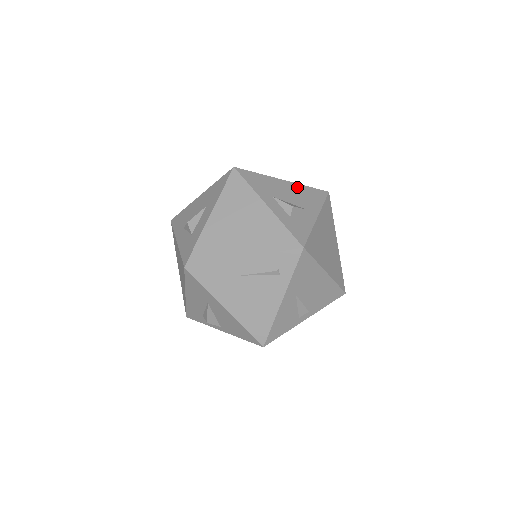
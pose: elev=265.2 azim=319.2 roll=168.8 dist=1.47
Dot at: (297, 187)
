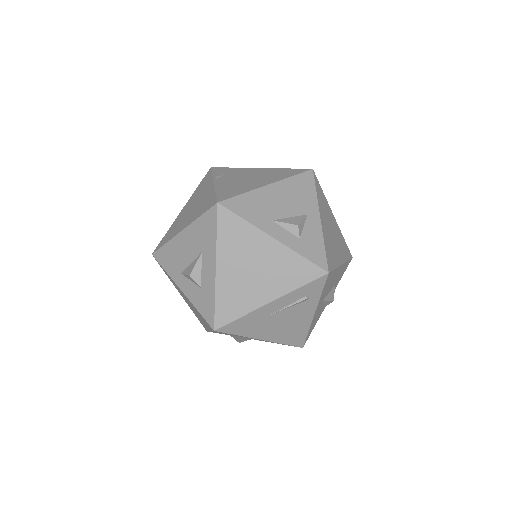
Dot at: (284, 186)
